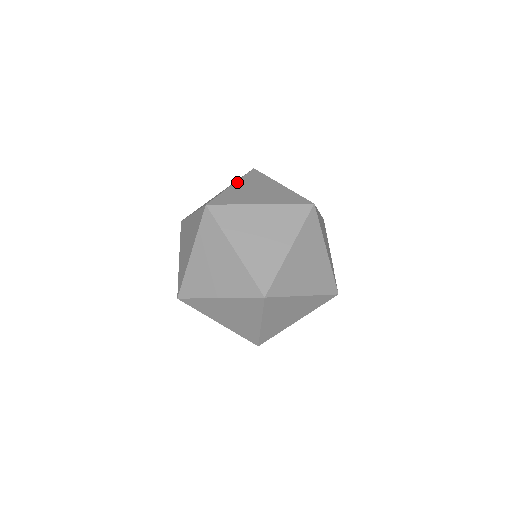
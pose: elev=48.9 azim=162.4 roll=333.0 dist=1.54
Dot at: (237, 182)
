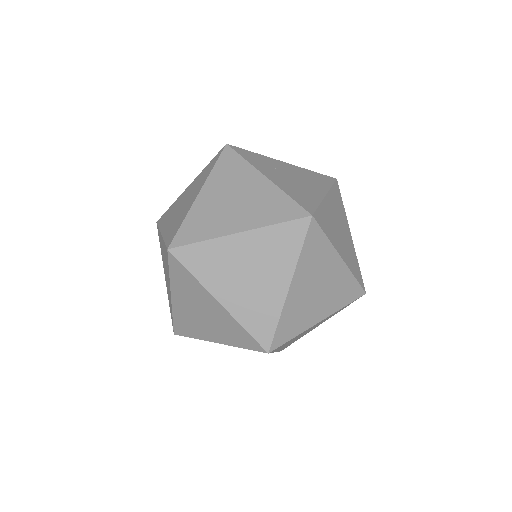
Dot at: (329, 194)
